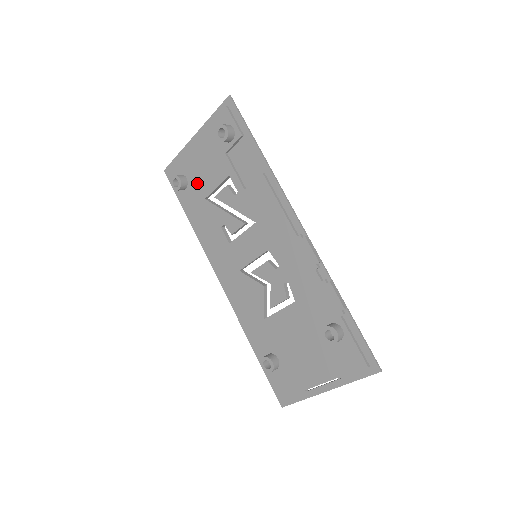
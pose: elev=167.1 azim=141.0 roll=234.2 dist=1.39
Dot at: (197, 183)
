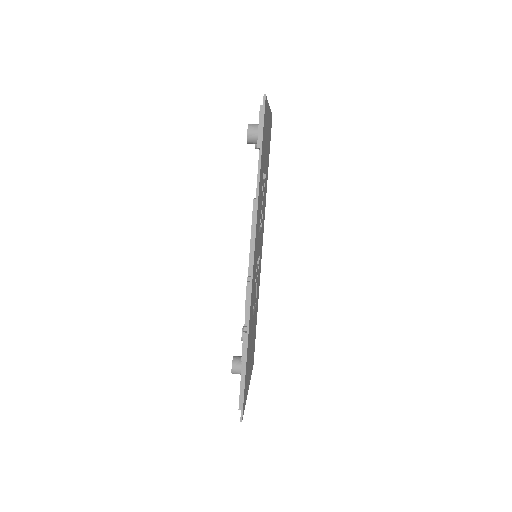
Dot at: occluded
